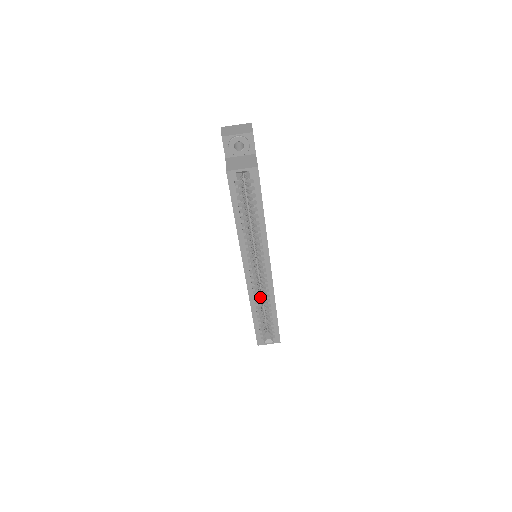
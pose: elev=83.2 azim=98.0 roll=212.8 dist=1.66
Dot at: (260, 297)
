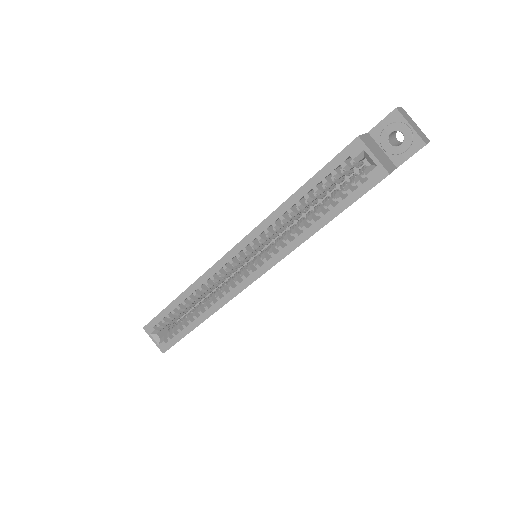
Dot at: (206, 293)
